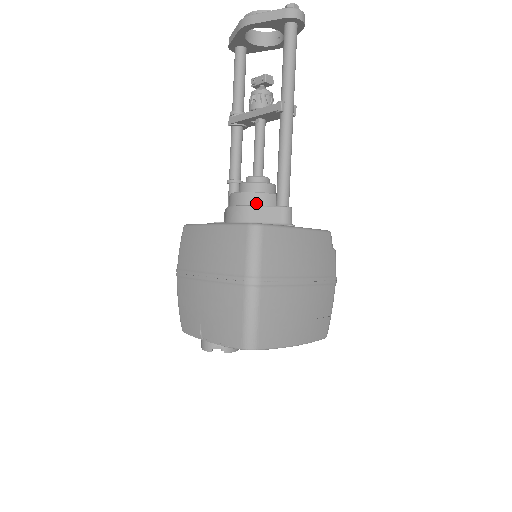
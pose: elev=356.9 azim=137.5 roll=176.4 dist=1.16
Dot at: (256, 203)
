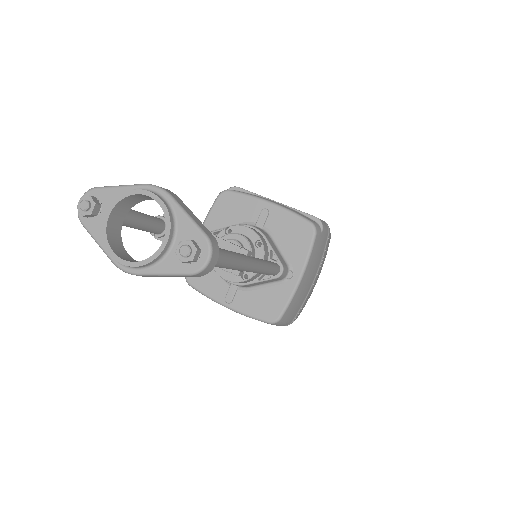
Dot at: (250, 281)
